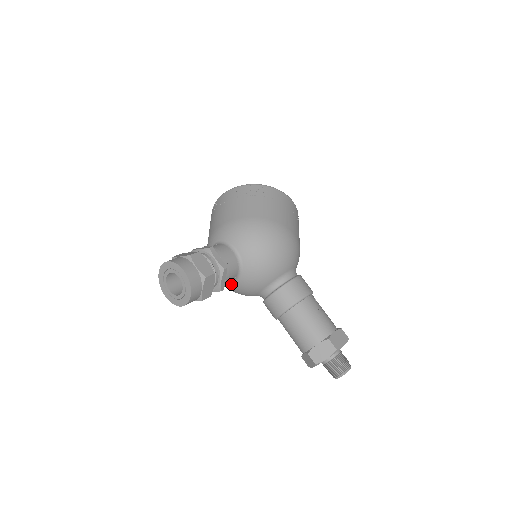
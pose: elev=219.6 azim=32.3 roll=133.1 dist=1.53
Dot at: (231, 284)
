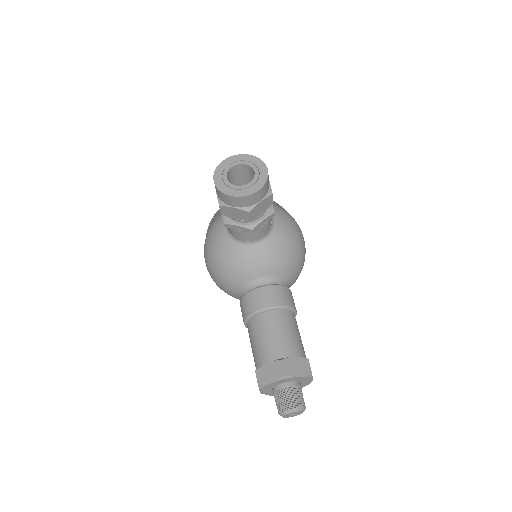
Dot at: (239, 248)
